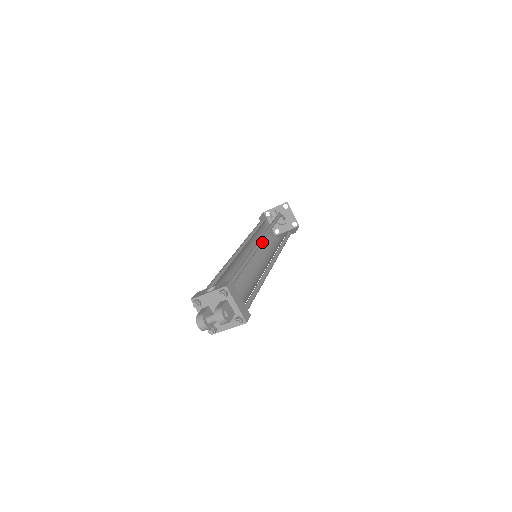
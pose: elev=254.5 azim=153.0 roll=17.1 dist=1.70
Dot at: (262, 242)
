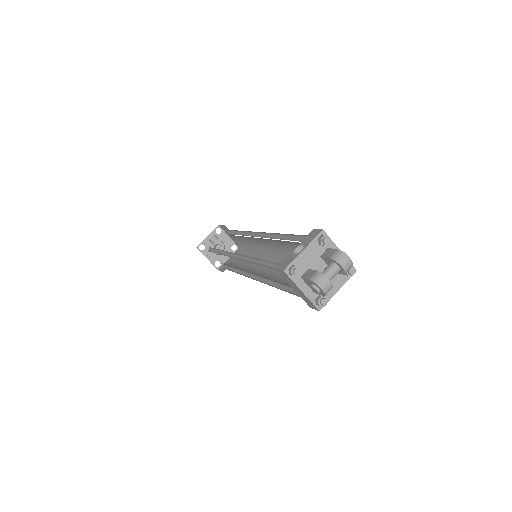
Dot at: (258, 235)
